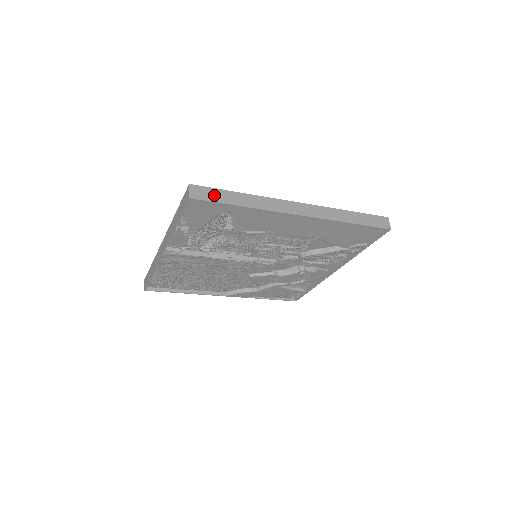
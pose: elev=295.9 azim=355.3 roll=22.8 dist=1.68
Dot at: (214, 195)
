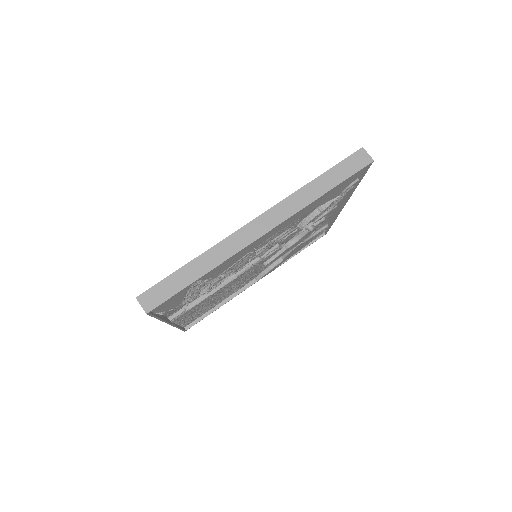
Dot at: (167, 289)
